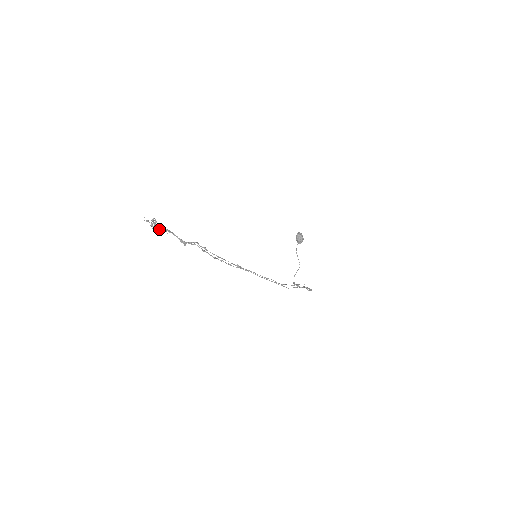
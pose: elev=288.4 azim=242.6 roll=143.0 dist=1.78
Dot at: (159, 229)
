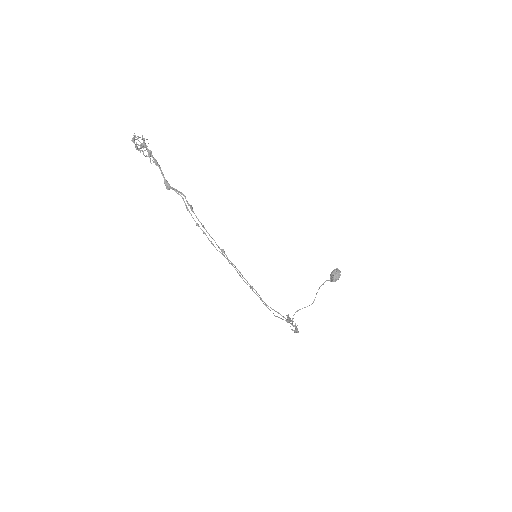
Dot at: (140, 150)
